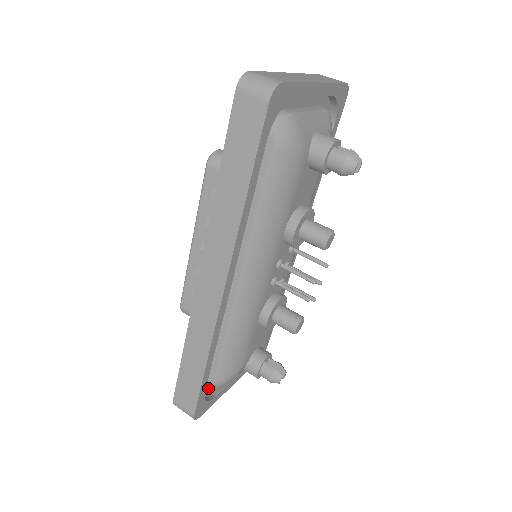
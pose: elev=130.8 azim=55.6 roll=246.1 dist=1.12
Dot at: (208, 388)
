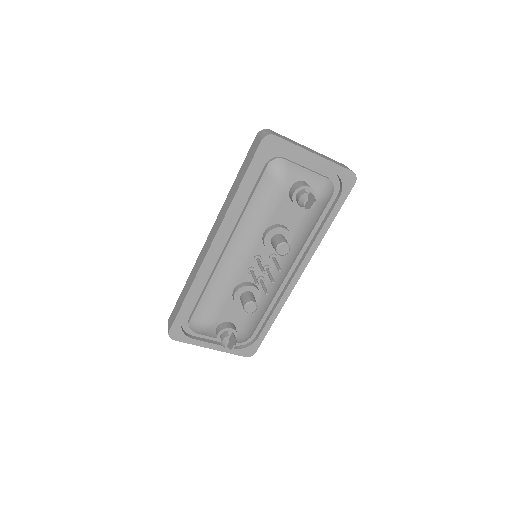
Dot at: occluded
